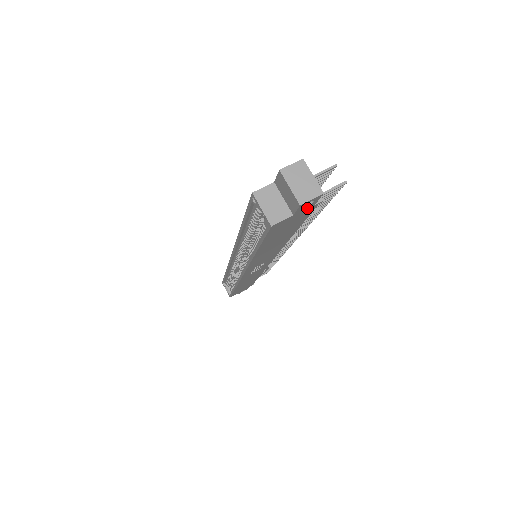
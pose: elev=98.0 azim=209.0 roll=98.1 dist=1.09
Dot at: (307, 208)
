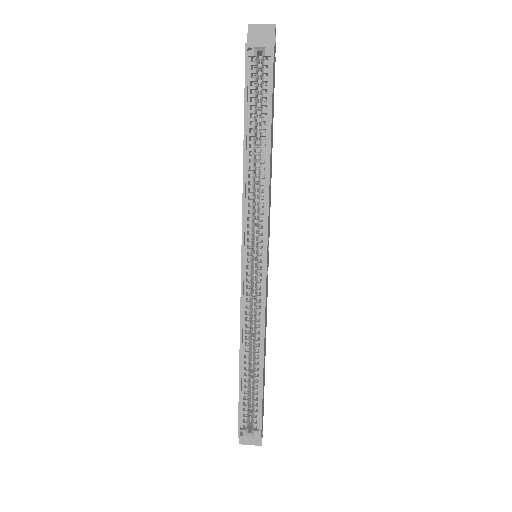
Dot at: occluded
